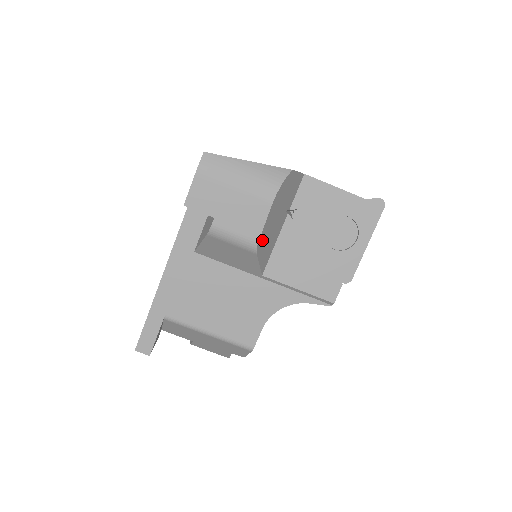
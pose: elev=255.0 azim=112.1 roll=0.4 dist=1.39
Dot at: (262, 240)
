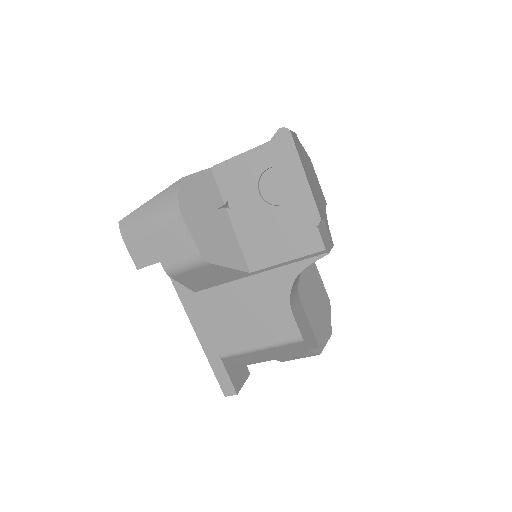
Dot at: (206, 250)
